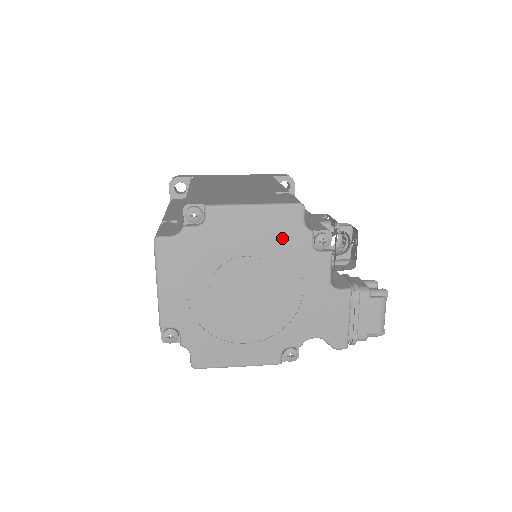
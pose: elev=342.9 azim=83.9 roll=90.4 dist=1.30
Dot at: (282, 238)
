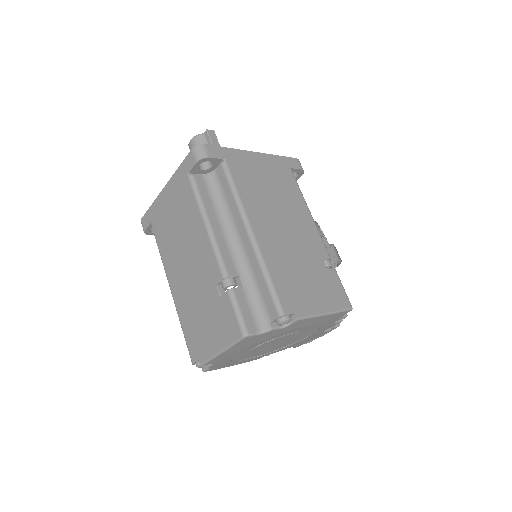
Dot at: (324, 323)
